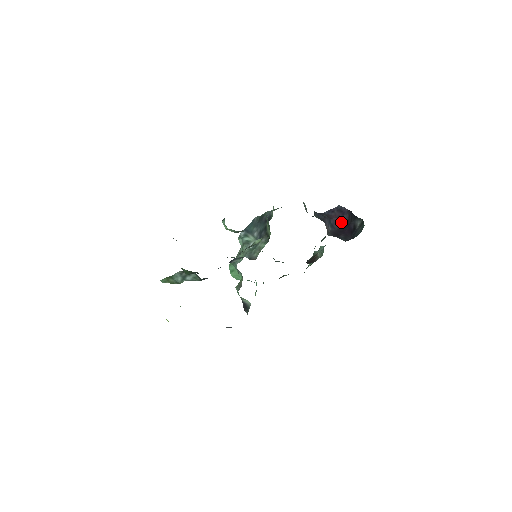
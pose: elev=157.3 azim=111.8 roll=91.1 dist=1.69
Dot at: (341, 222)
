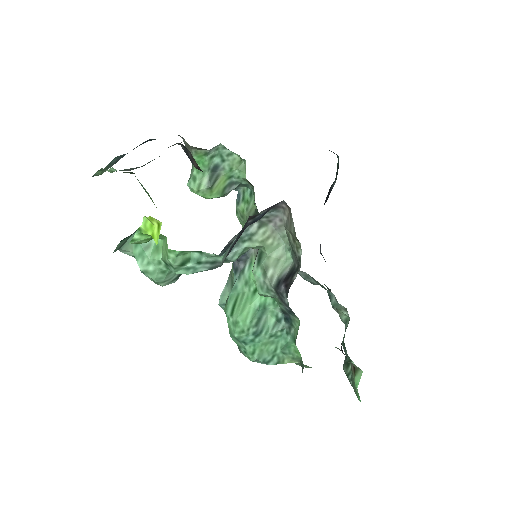
Dot at: occluded
